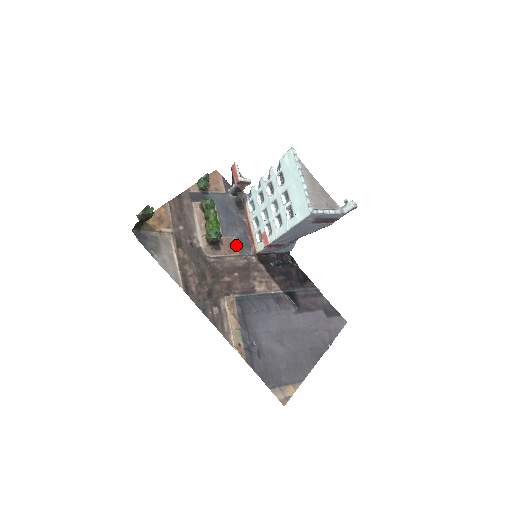
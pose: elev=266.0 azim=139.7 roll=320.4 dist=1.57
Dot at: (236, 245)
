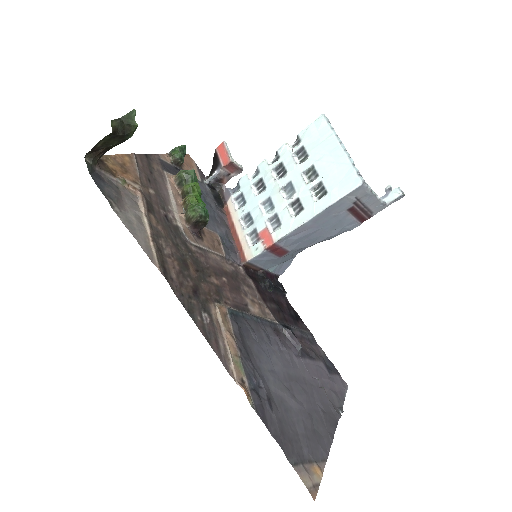
Dot at: (220, 243)
